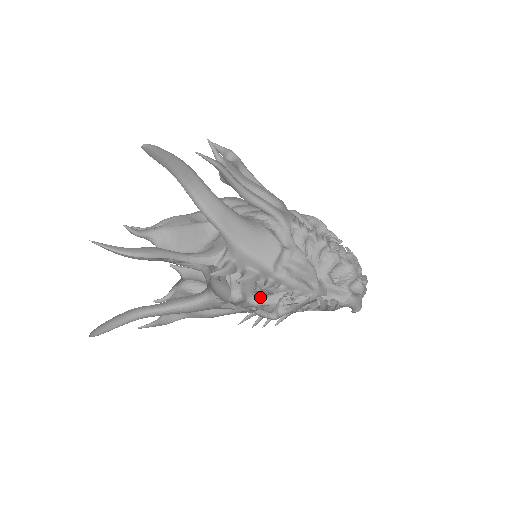
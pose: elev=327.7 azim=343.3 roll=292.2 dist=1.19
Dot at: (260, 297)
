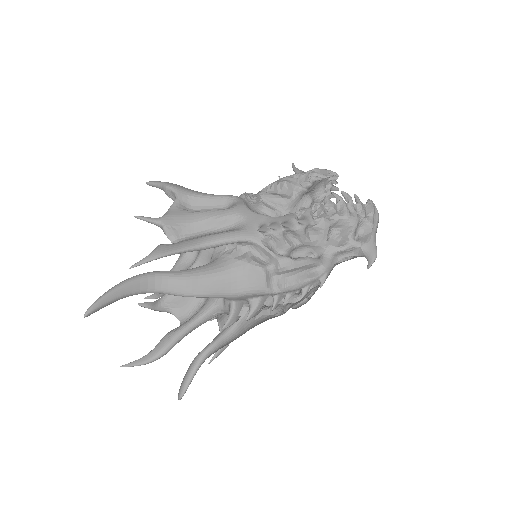
Dot at: occluded
